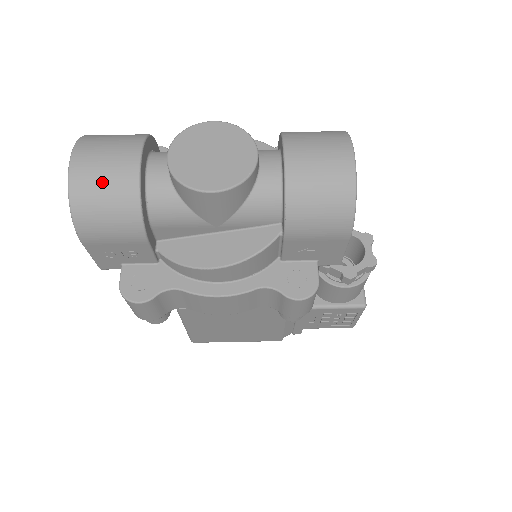
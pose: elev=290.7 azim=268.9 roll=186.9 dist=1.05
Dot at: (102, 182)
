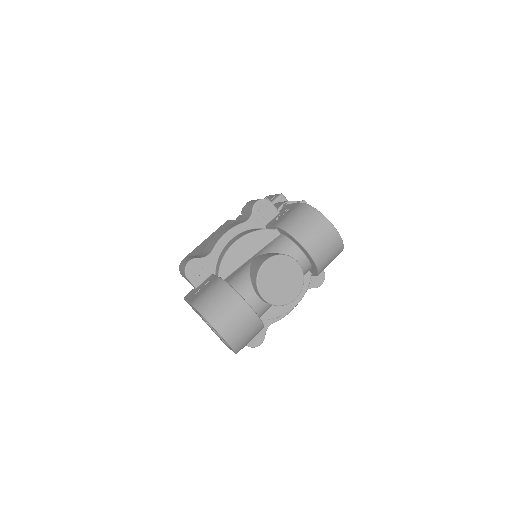
Dot at: (245, 333)
